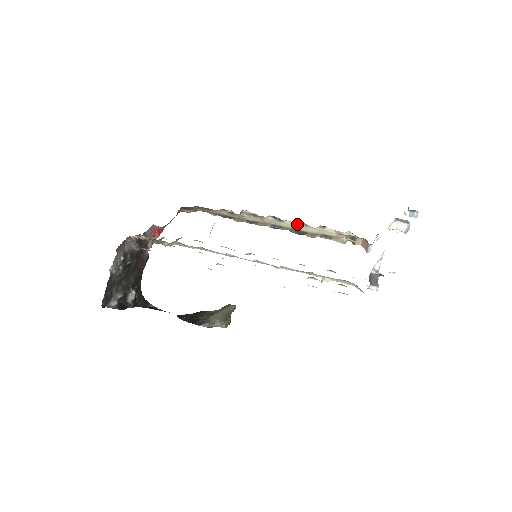
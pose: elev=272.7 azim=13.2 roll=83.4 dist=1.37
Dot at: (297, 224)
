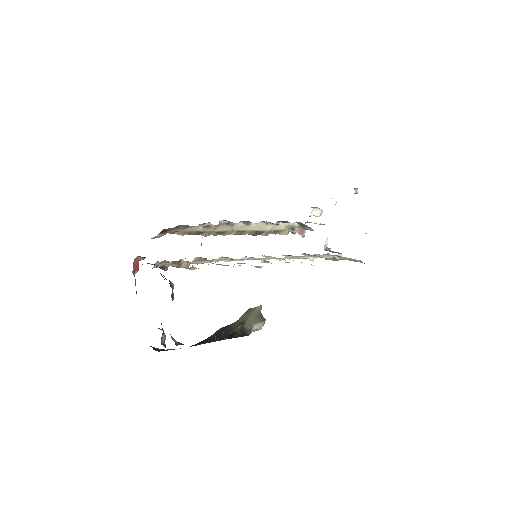
Dot at: (260, 224)
